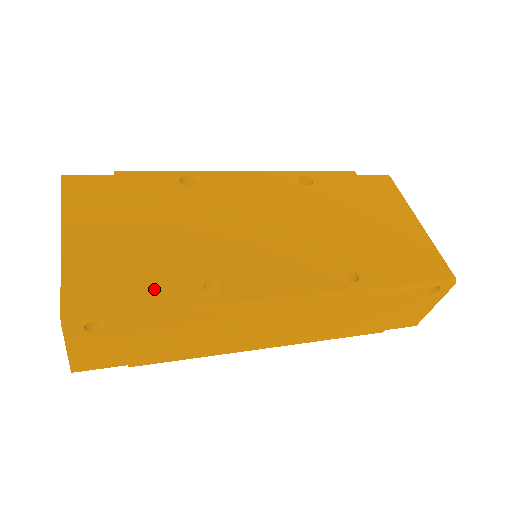
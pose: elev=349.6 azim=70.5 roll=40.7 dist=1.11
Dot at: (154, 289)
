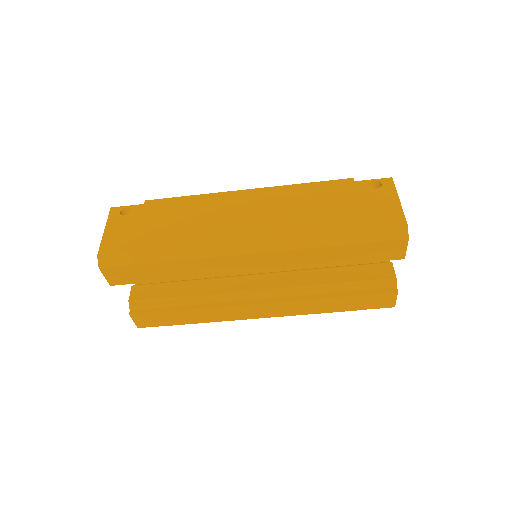
Dot at: occluded
